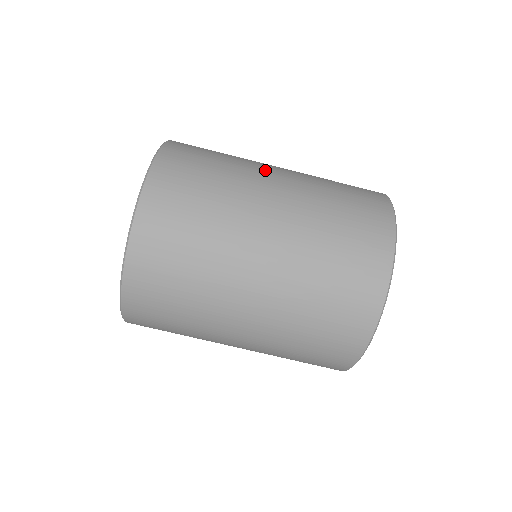
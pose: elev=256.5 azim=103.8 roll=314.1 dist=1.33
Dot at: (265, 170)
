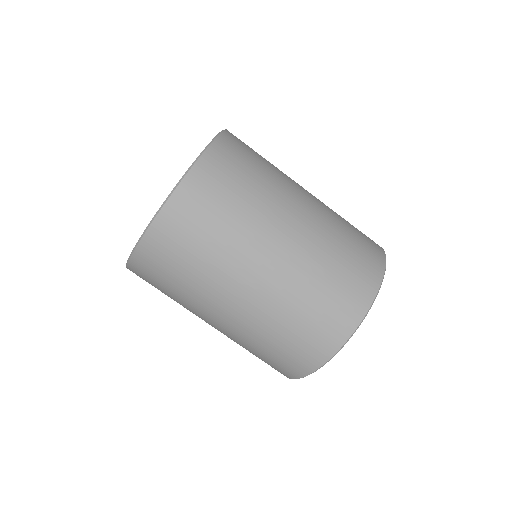
Dot at: occluded
